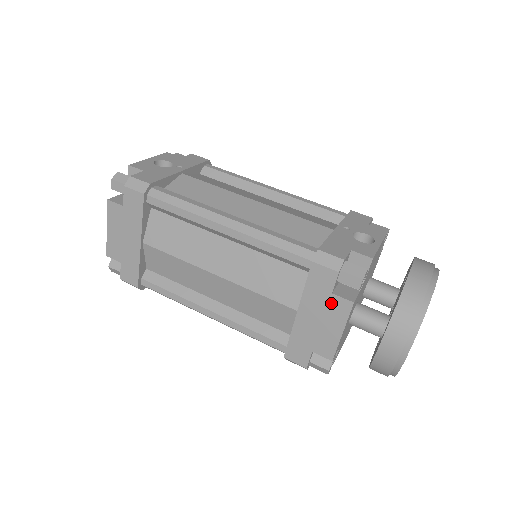
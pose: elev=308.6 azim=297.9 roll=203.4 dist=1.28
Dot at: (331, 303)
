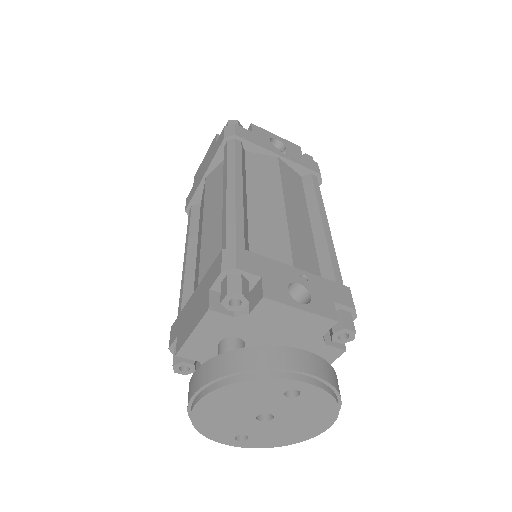
Dot at: (204, 298)
